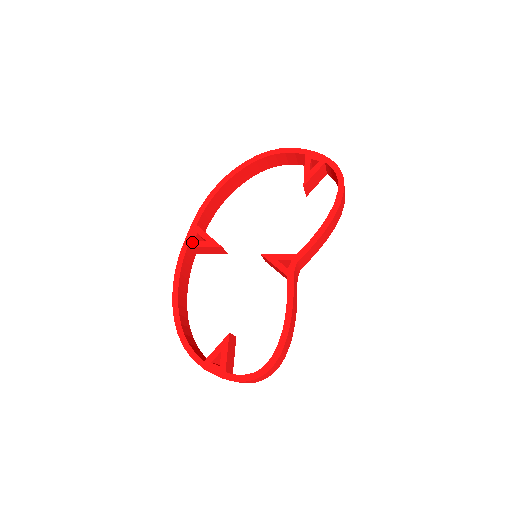
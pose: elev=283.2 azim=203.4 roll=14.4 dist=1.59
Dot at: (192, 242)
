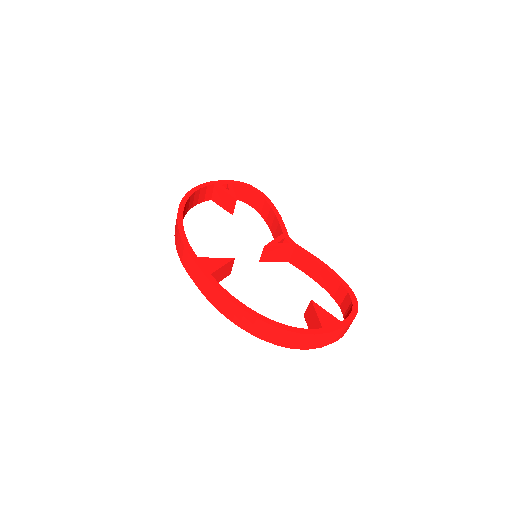
Dot at: (210, 269)
